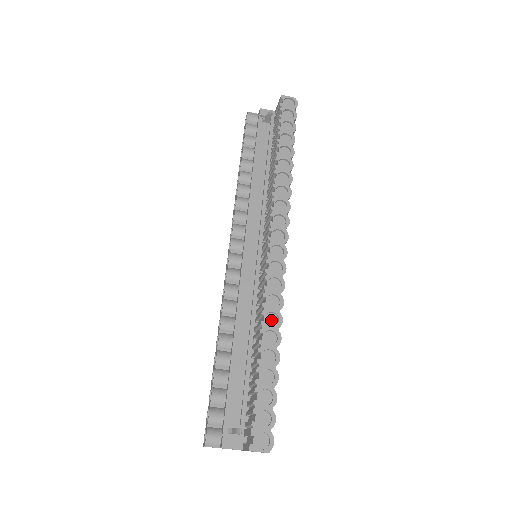
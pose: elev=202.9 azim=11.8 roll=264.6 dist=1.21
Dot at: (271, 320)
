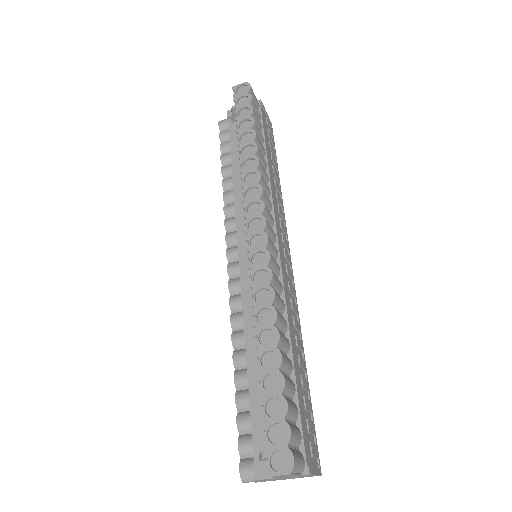
Dot at: (265, 317)
